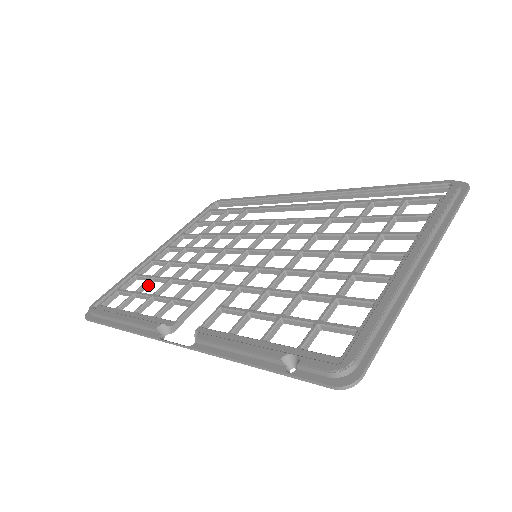
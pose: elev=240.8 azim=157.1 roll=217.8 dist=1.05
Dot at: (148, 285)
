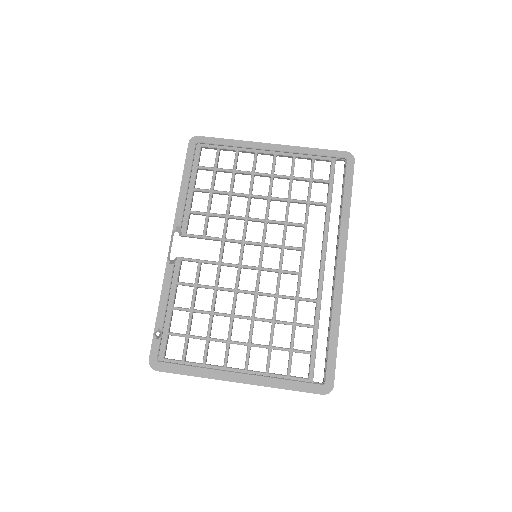
Dot at: (227, 172)
